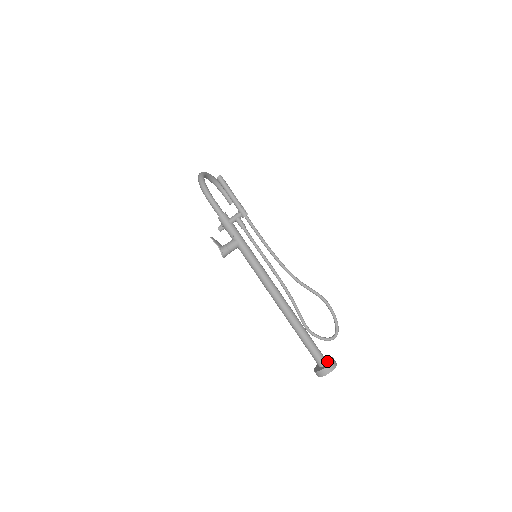
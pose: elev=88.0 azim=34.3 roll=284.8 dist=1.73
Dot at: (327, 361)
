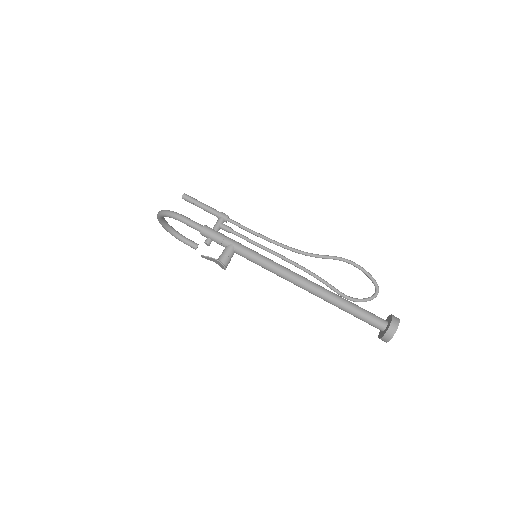
Dot at: occluded
